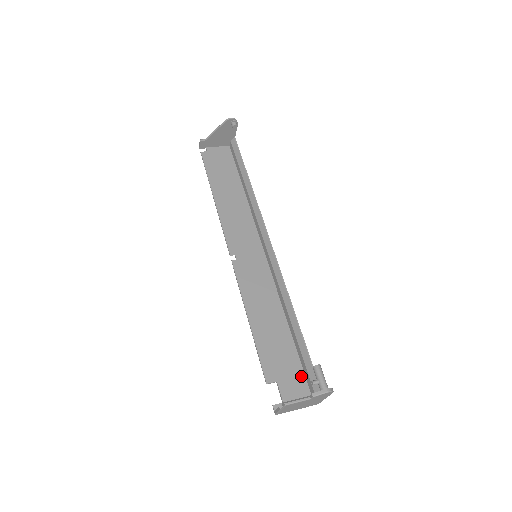
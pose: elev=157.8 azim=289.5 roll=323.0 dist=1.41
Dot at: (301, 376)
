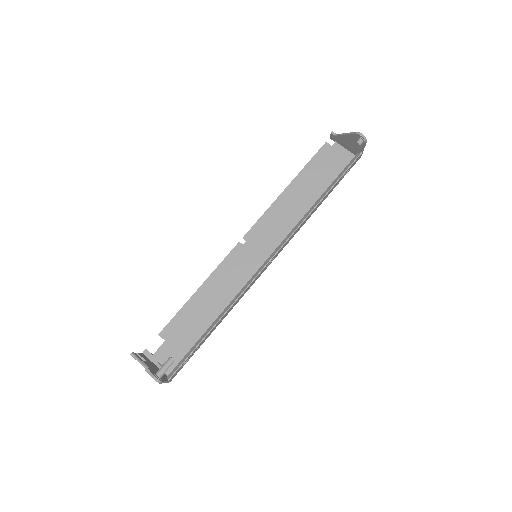
Dot at: (182, 356)
